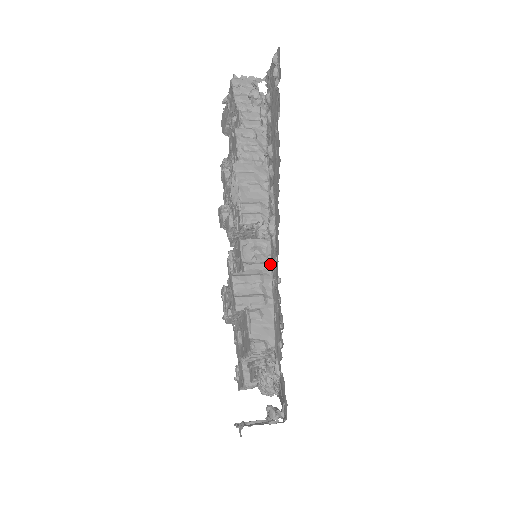
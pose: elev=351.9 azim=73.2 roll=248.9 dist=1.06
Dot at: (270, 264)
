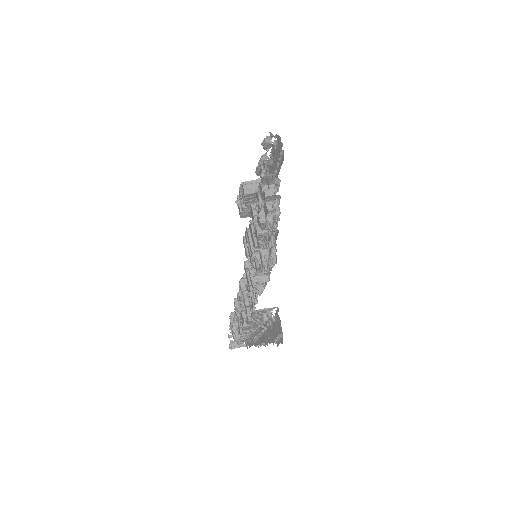
Dot at: (252, 334)
